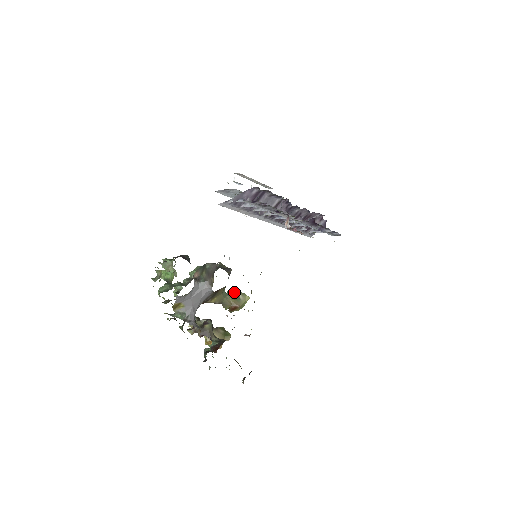
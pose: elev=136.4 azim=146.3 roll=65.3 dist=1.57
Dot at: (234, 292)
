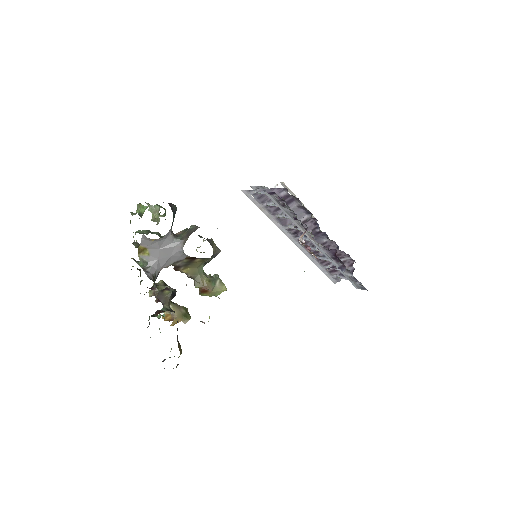
Dot at: (214, 276)
